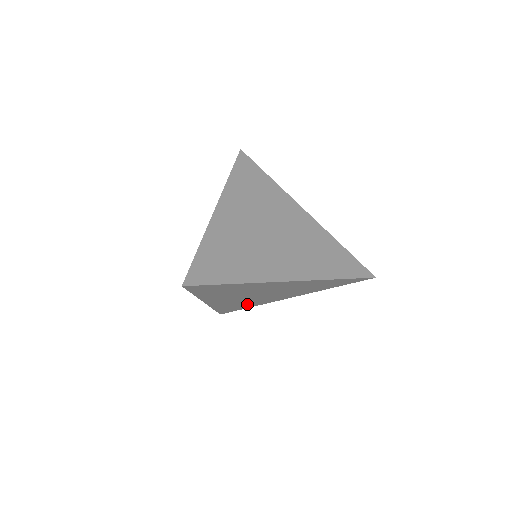
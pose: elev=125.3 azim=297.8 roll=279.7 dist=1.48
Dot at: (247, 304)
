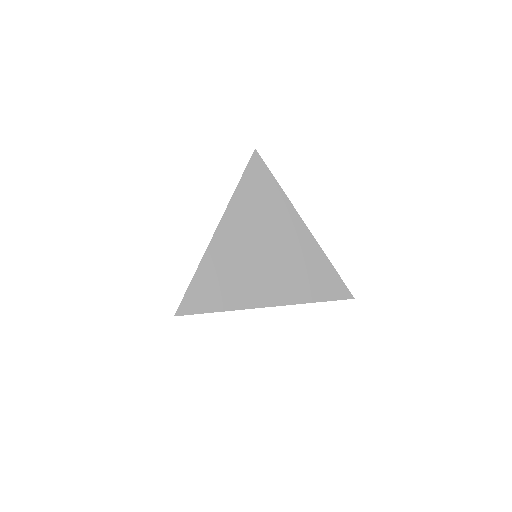
Dot at: occluded
